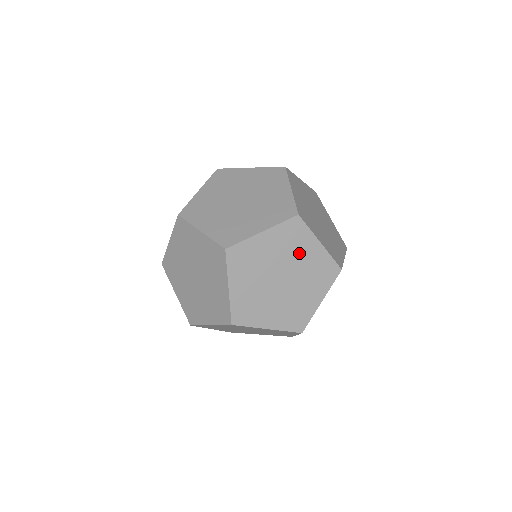
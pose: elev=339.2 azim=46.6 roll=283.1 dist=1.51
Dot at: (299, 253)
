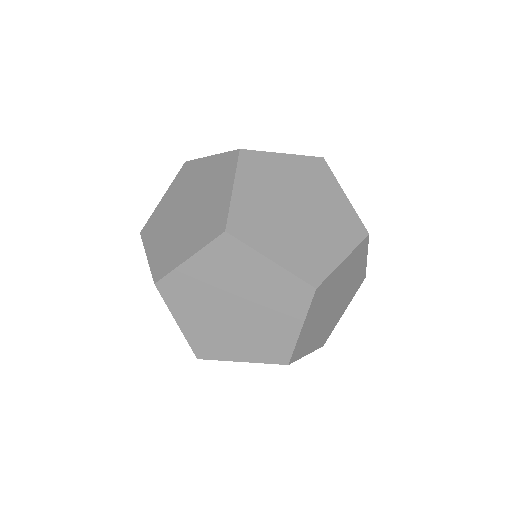
Dot at: occluded
